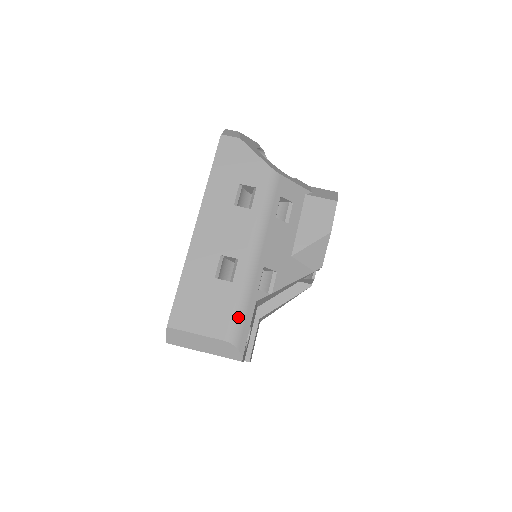
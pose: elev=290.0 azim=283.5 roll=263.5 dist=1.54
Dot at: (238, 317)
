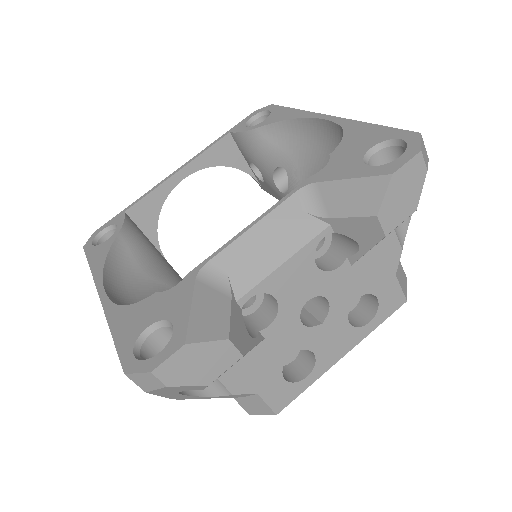
Dot at: occluded
